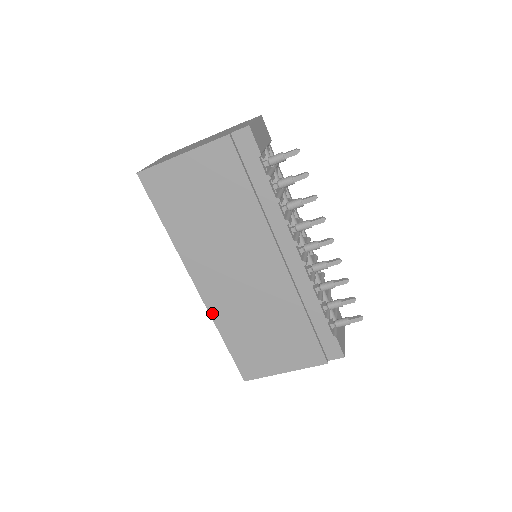
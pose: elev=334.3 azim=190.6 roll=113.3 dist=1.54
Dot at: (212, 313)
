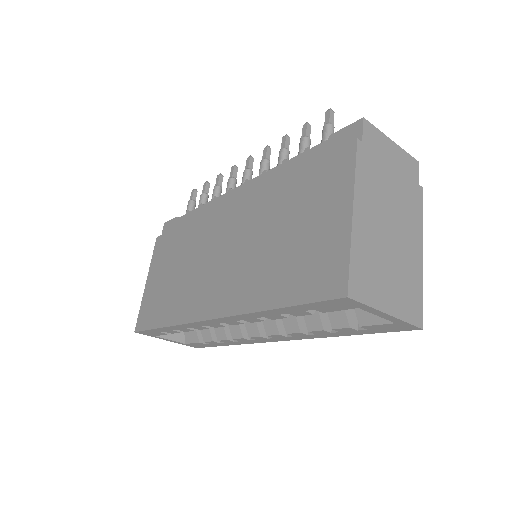
Dot at: (238, 311)
